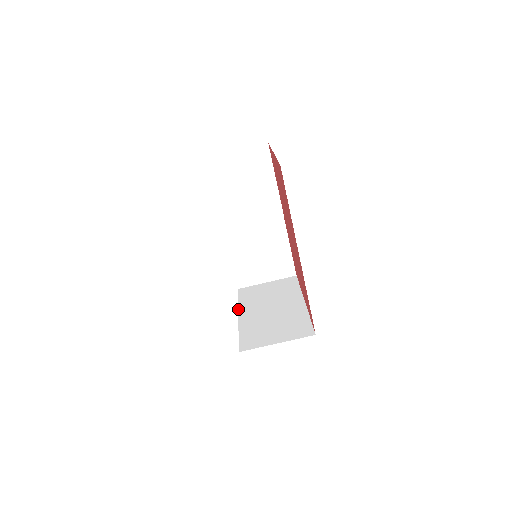
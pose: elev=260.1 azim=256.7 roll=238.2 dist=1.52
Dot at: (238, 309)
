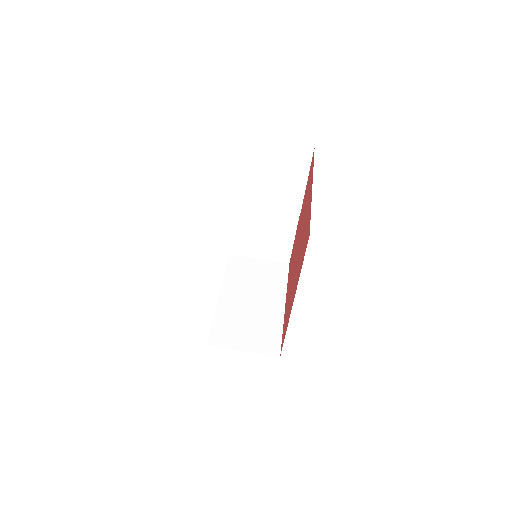
Dot at: (222, 284)
